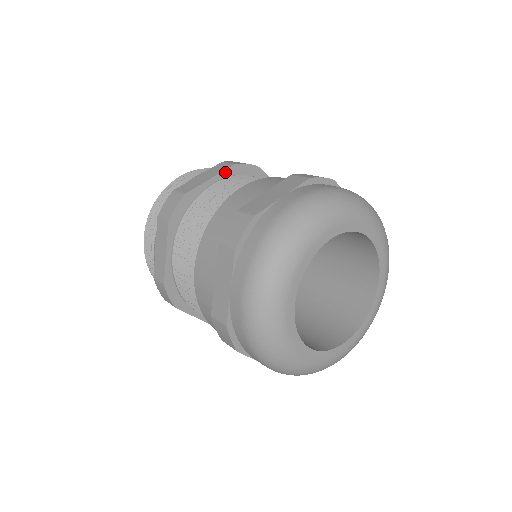
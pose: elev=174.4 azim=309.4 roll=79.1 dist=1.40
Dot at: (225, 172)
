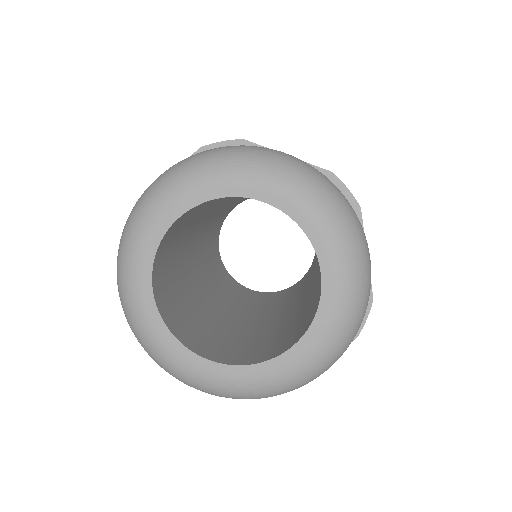
Dot at: occluded
